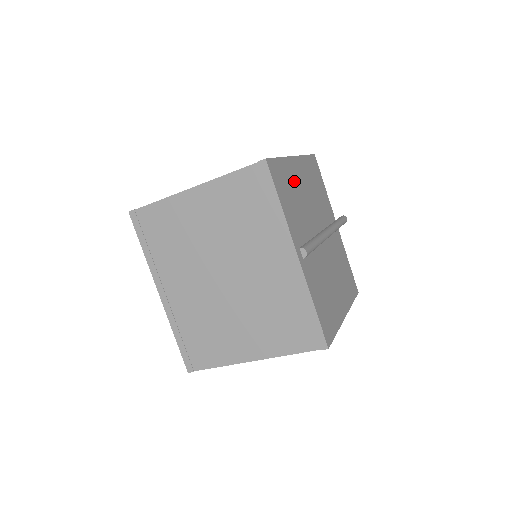
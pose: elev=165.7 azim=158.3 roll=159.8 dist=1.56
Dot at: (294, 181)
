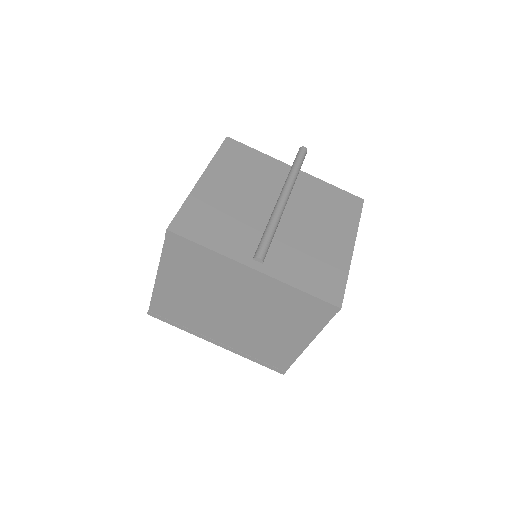
Dot at: (213, 203)
